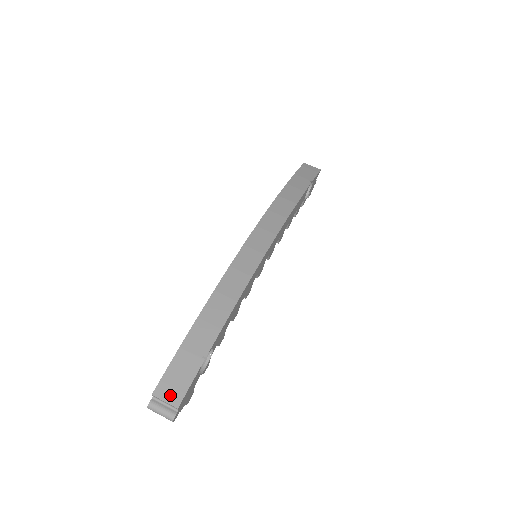
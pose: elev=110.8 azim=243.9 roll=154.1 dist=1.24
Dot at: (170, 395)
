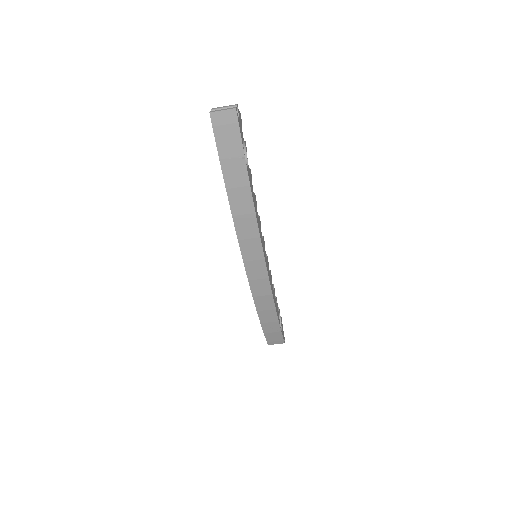
Dot at: (277, 343)
